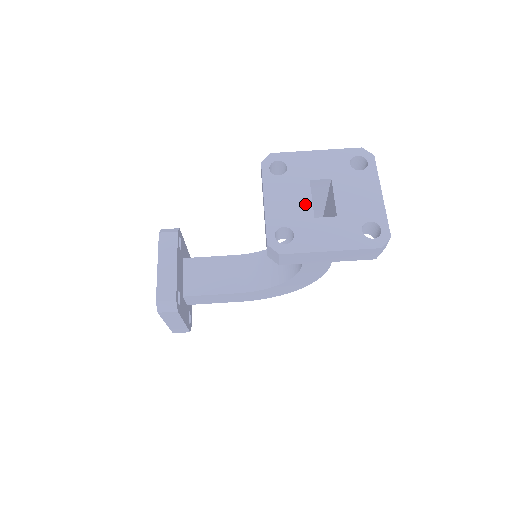
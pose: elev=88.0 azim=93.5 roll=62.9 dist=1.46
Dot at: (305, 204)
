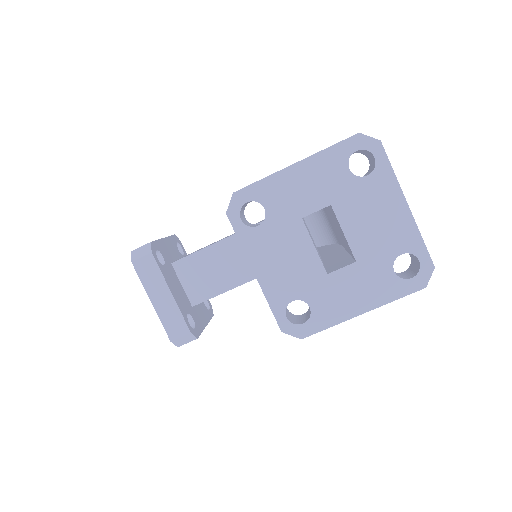
Dot at: (308, 258)
